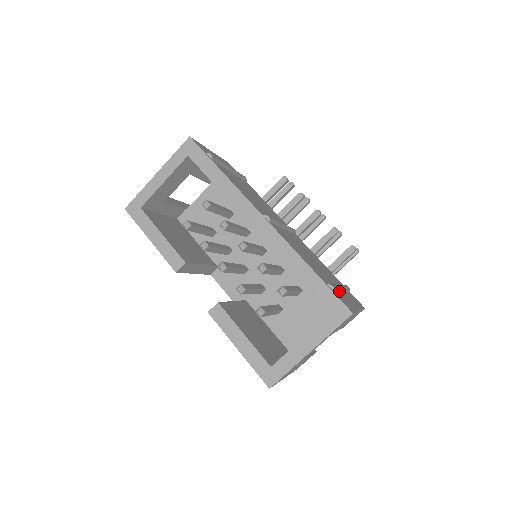
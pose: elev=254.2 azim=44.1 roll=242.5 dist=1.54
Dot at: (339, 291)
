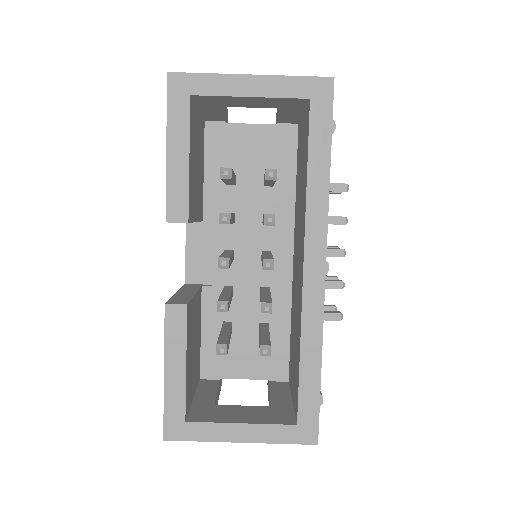
Dot at: occluded
